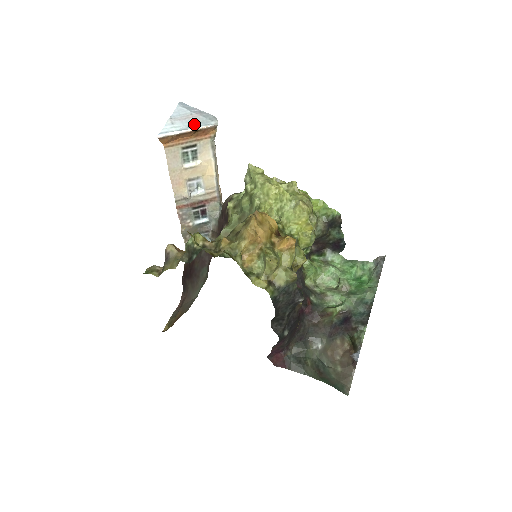
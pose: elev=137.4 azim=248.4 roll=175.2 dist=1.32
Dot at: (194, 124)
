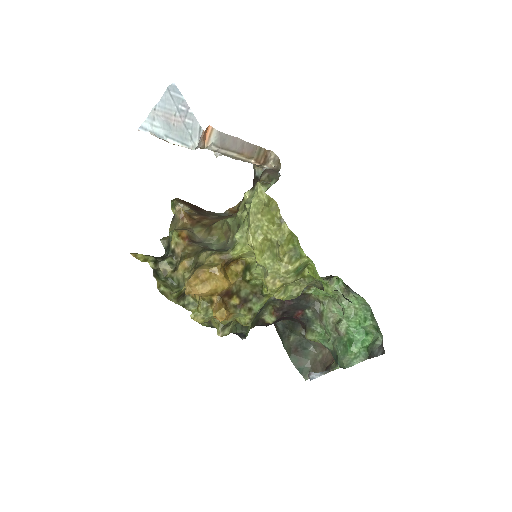
Dot at: (173, 133)
